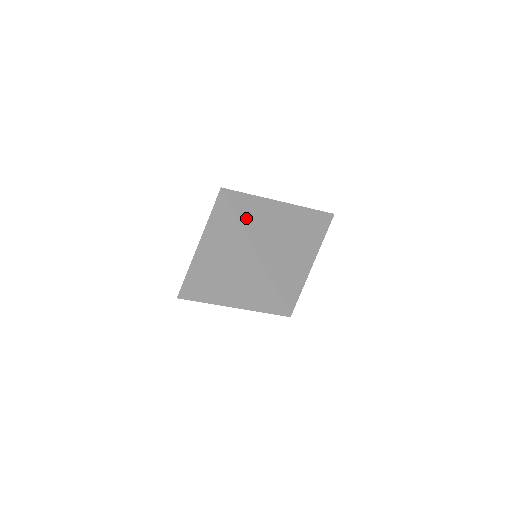
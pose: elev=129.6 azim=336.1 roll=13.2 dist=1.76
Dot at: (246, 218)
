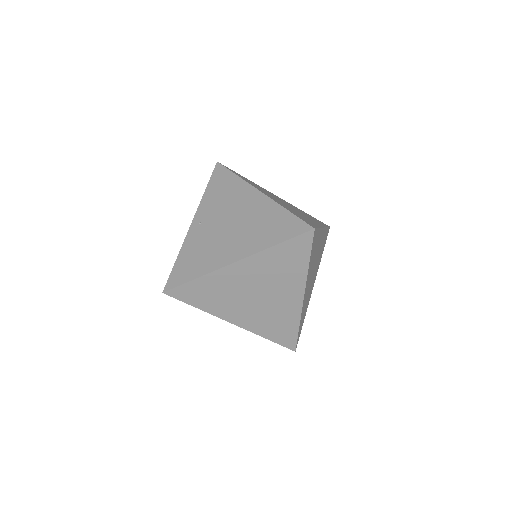
Dot at: (311, 260)
